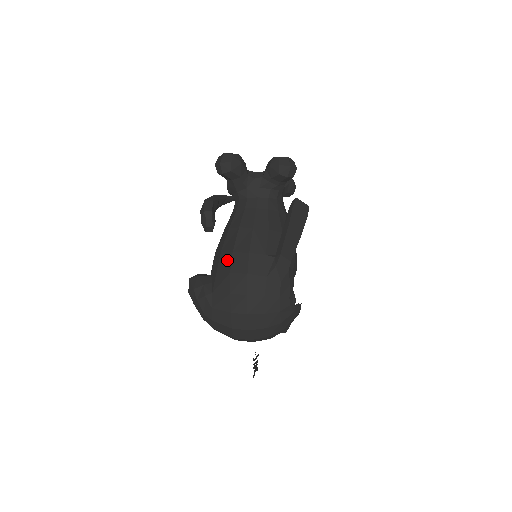
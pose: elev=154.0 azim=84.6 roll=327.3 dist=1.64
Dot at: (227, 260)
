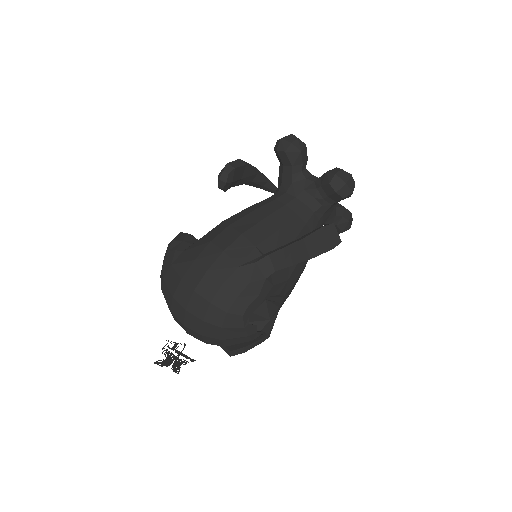
Dot at: (219, 230)
